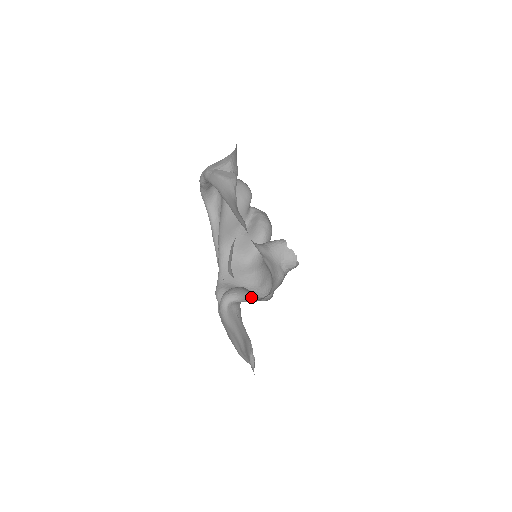
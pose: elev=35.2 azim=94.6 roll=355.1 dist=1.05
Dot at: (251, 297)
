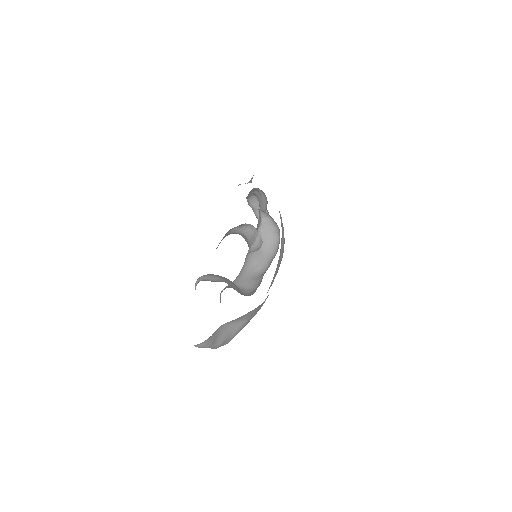
Dot at: (216, 280)
